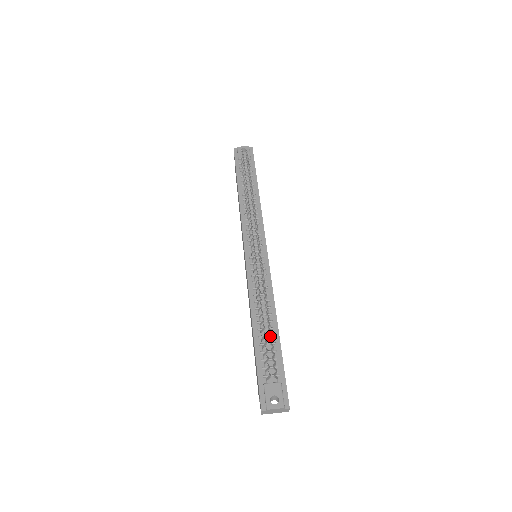
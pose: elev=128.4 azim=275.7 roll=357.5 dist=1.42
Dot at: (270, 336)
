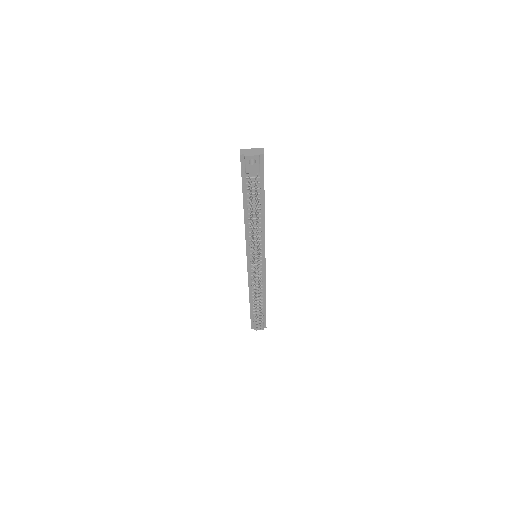
Dot at: occluded
